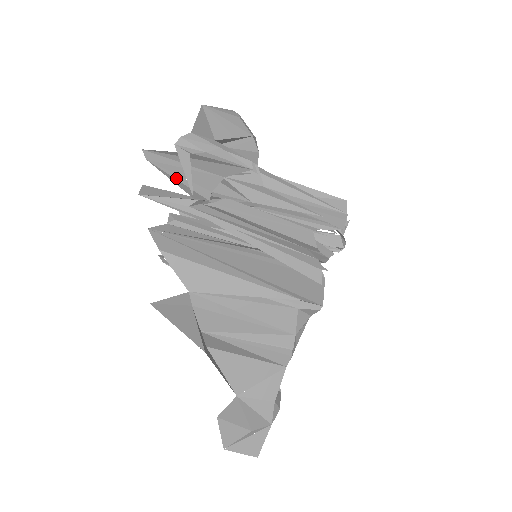
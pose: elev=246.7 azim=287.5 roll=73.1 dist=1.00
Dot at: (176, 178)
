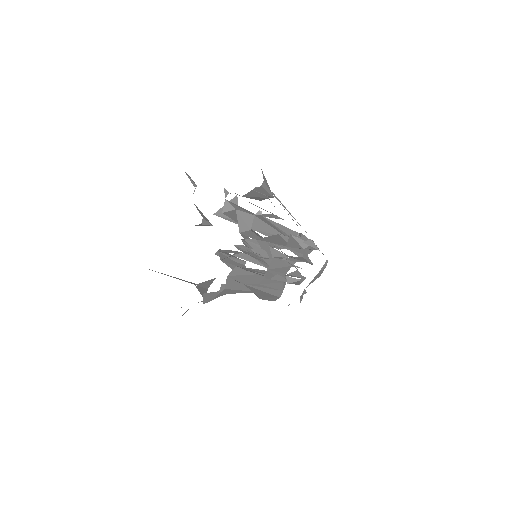
Dot at: occluded
